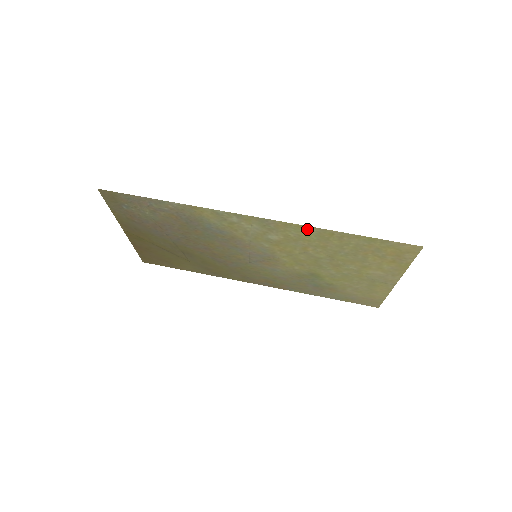
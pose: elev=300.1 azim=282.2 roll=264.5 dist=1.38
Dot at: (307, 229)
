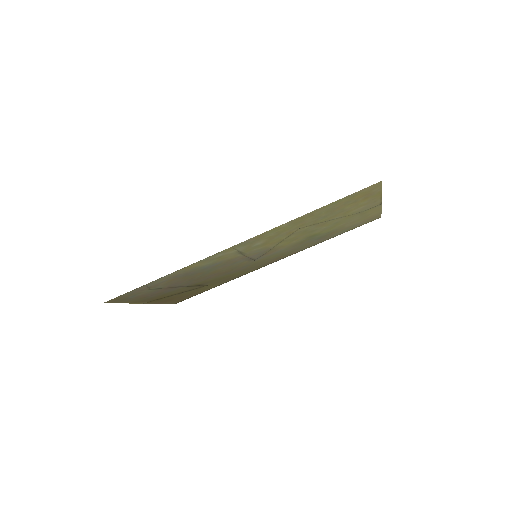
Dot at: (280, 227)
